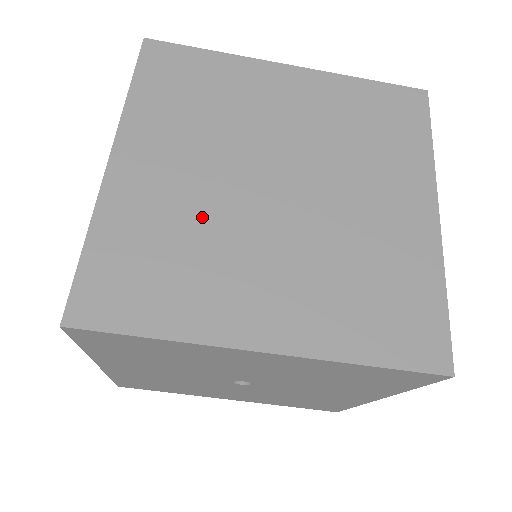
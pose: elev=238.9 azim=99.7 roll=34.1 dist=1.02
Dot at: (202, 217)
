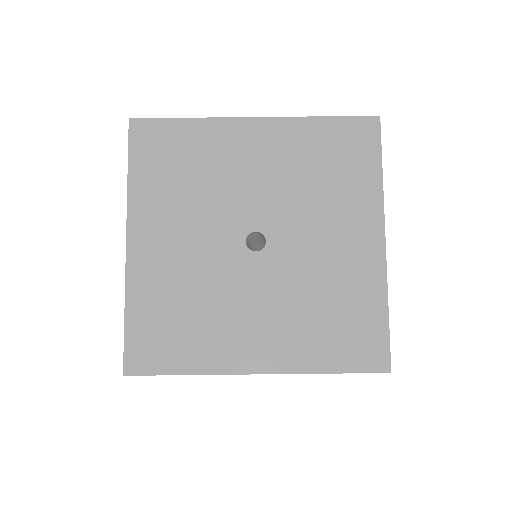
Dot at: occluded
